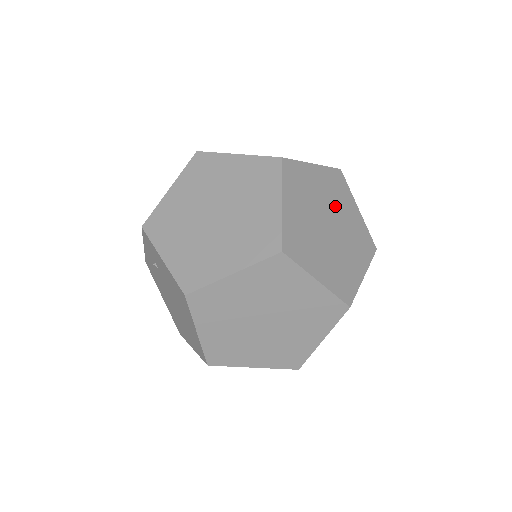
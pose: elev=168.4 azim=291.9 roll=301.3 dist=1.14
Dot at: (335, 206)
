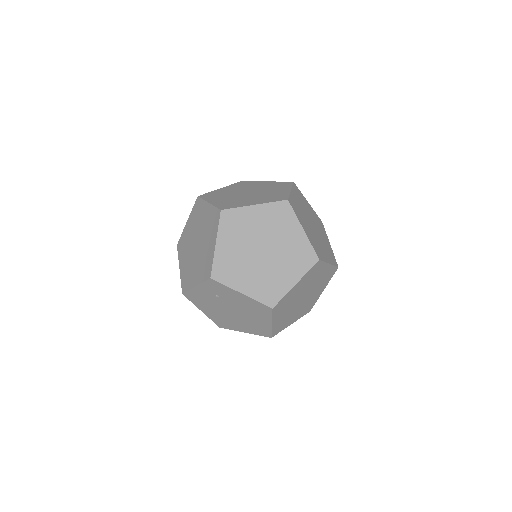
Dot at: (306, 210)
